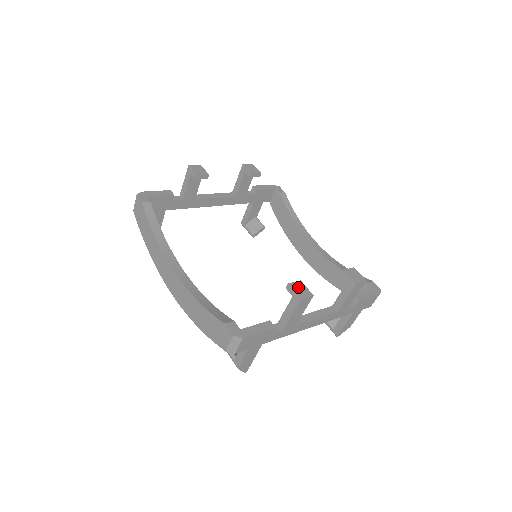
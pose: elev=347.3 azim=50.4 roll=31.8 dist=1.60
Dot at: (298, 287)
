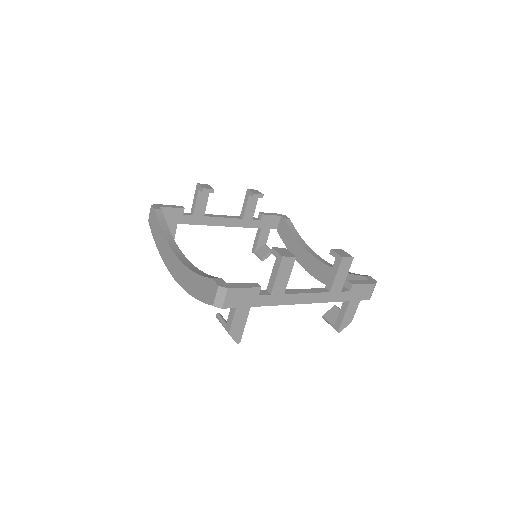
Dot at: (282, 250)
